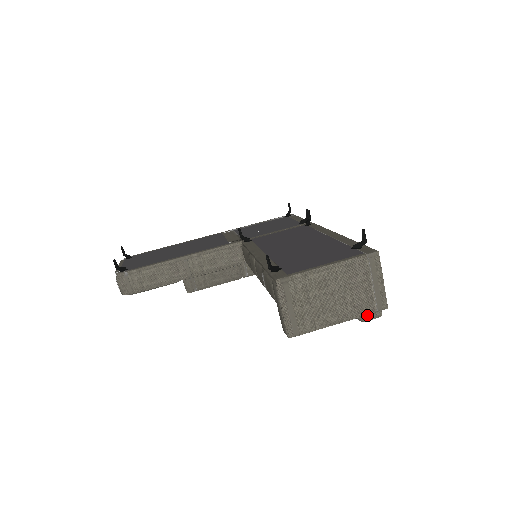
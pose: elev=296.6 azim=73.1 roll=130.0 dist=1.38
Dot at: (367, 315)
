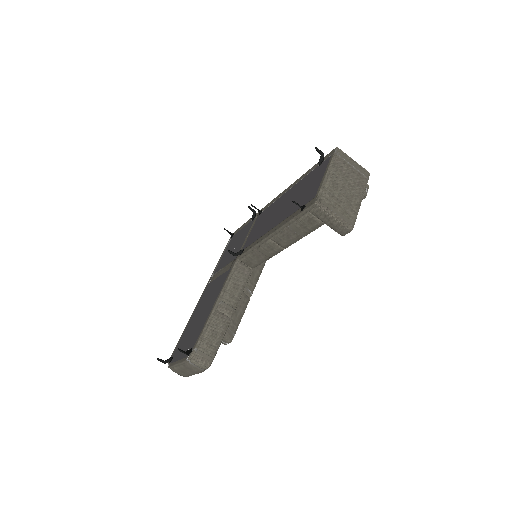
Dot at: occluded
